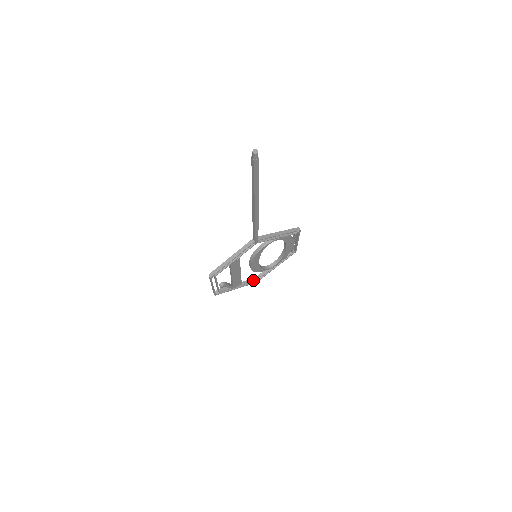
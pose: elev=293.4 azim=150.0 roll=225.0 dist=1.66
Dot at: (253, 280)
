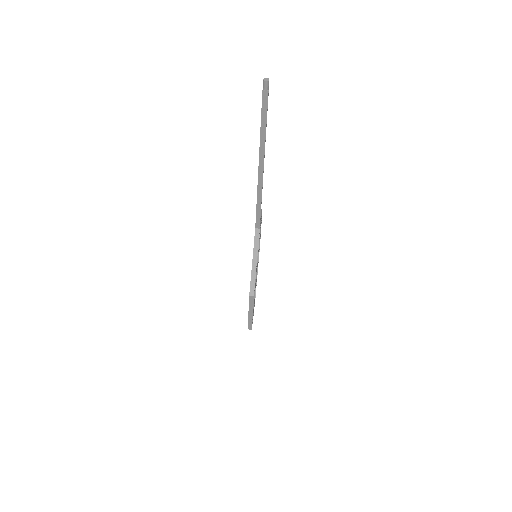
Dot at: occluded
